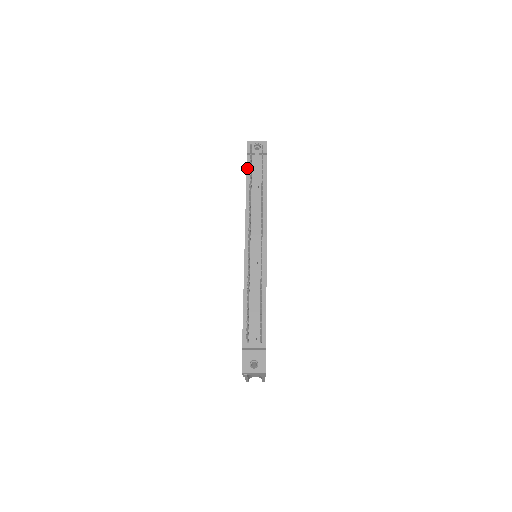
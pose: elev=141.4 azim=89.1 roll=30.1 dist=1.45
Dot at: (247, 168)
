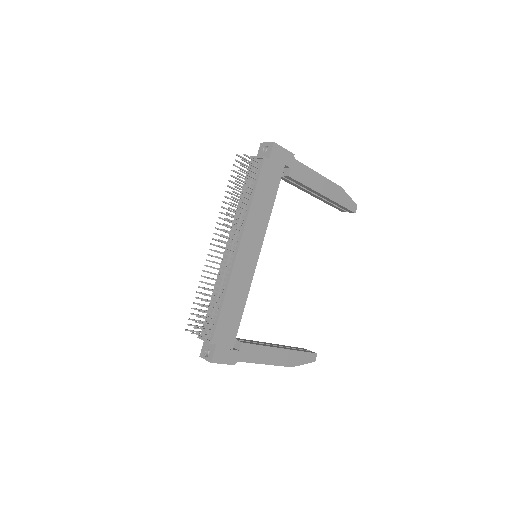
Dot at: occluded
